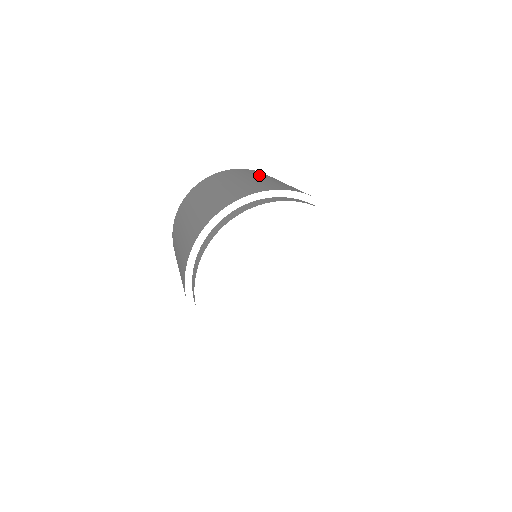
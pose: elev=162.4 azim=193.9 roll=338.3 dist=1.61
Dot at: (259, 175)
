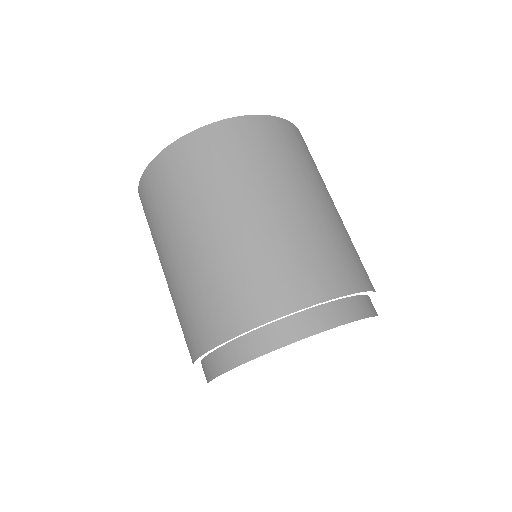
Dot at: (301, 176)
